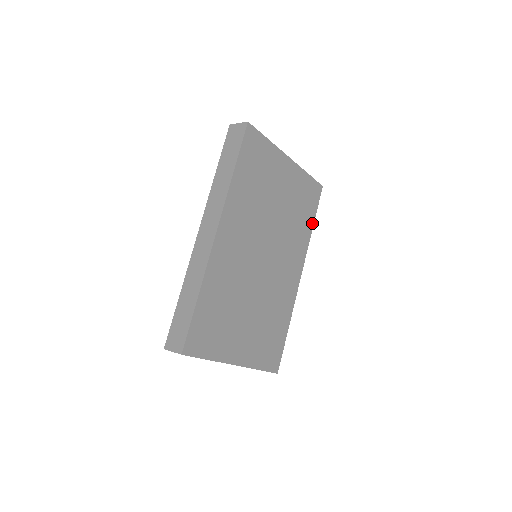
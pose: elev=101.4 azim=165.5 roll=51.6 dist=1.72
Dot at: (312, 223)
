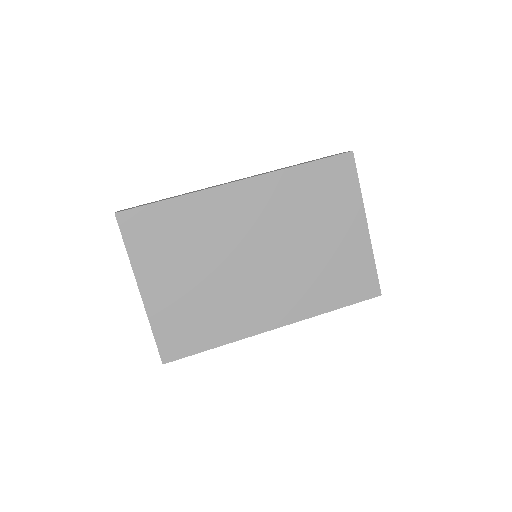
Dot at: (336, 306)
